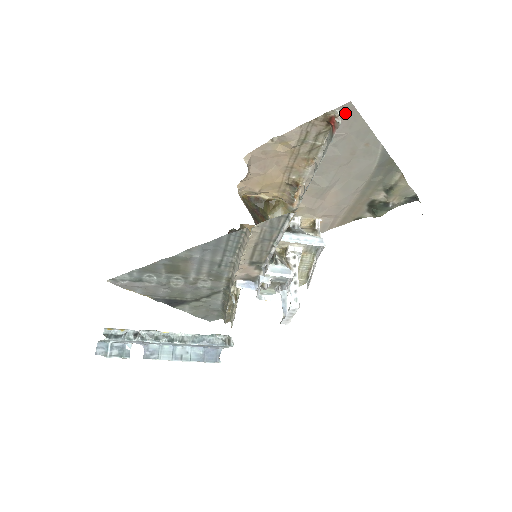
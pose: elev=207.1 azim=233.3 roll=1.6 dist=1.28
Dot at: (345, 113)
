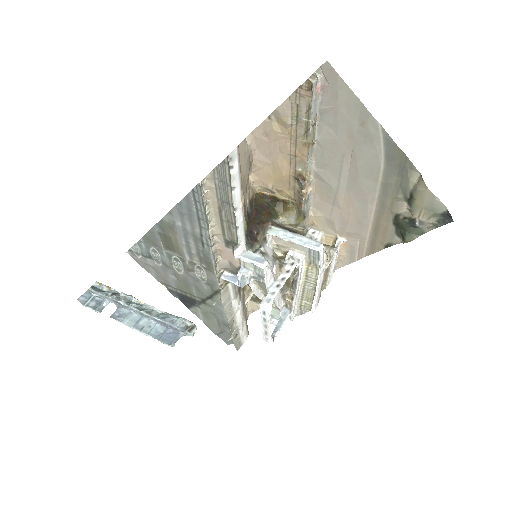
Dot at: (326, 78)
